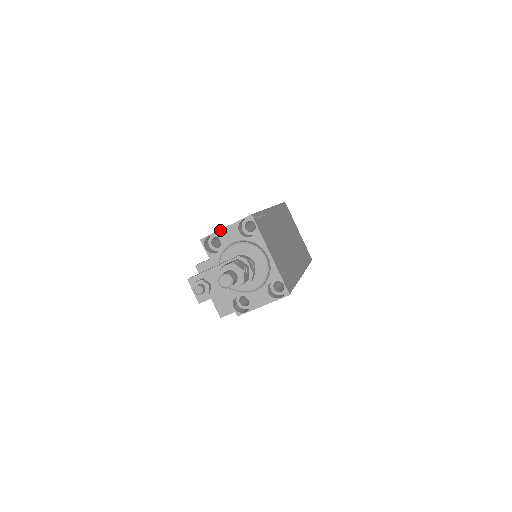
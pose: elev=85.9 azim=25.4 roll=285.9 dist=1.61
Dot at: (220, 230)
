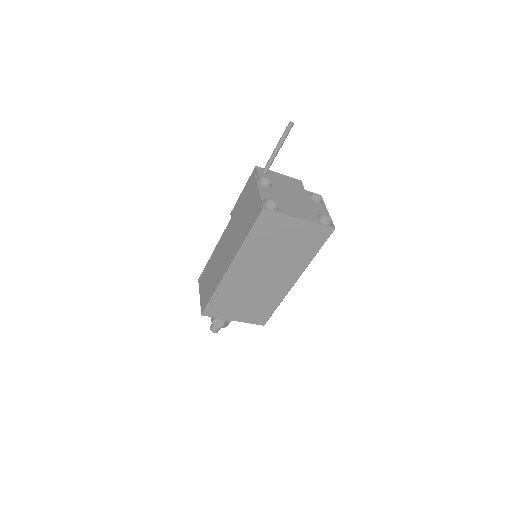
Dot at: (200, 293)
